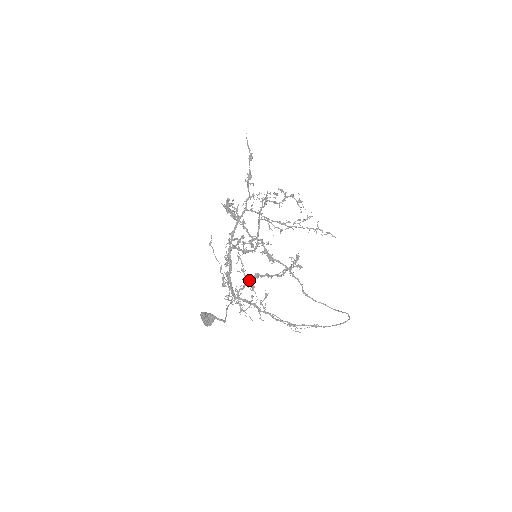
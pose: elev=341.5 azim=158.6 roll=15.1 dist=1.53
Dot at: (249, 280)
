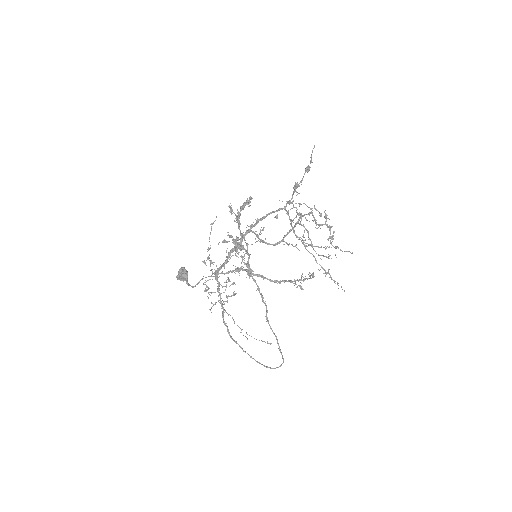
Dot at: (238, 270)
